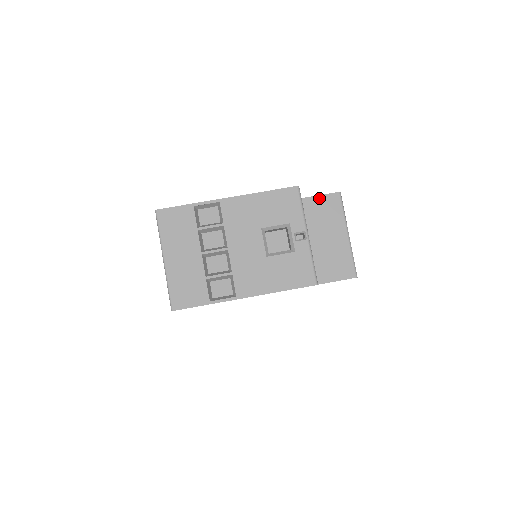
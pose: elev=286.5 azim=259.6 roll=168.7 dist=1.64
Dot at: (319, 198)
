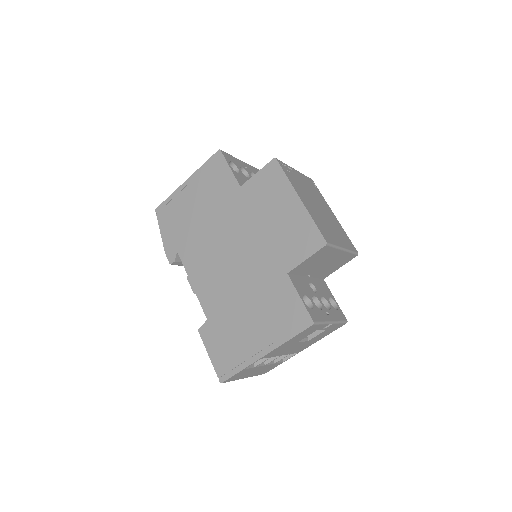
Dot at: (310, 258)
